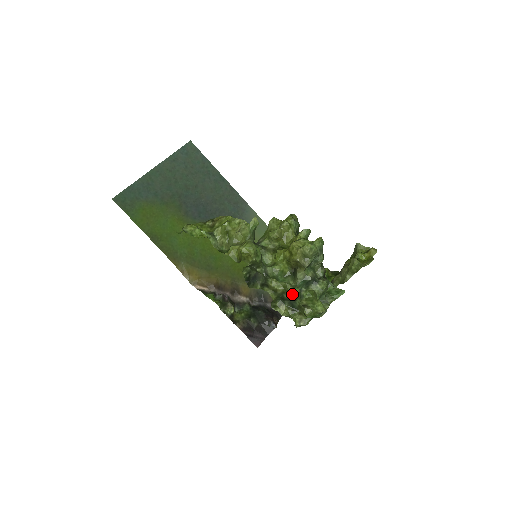
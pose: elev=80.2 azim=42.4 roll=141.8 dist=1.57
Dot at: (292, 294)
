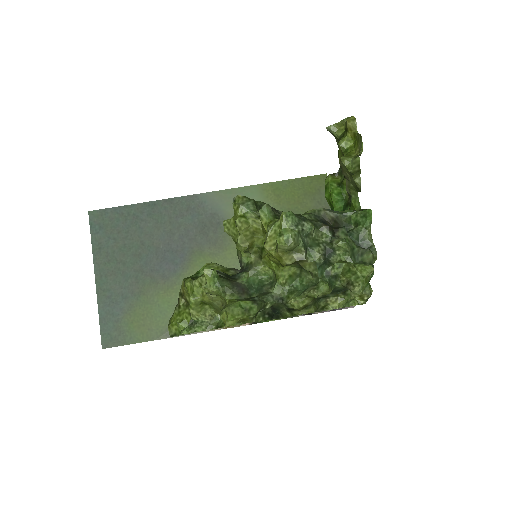
Dot at: (324, 294)
